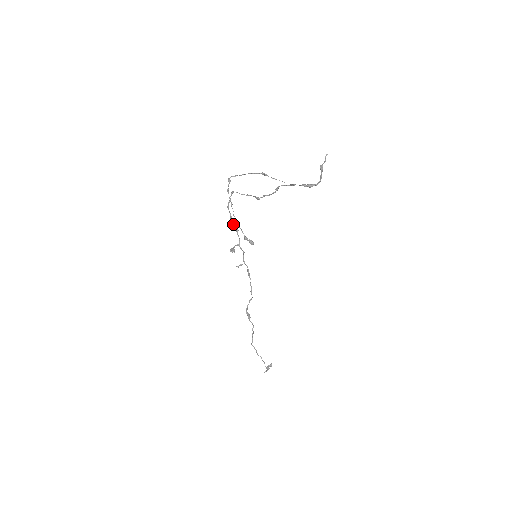
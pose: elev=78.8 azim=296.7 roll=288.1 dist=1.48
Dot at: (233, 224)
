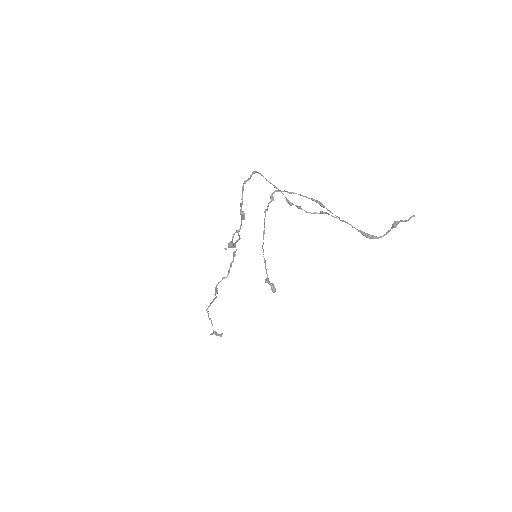
Dot at: (241, 211)
